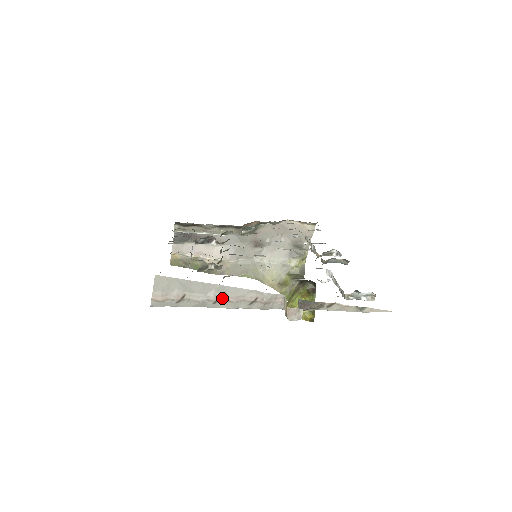
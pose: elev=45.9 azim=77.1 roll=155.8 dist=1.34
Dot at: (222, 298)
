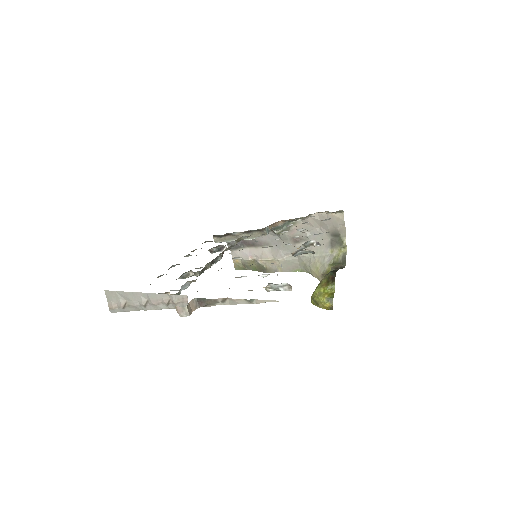
Dot at: (149, 302)
